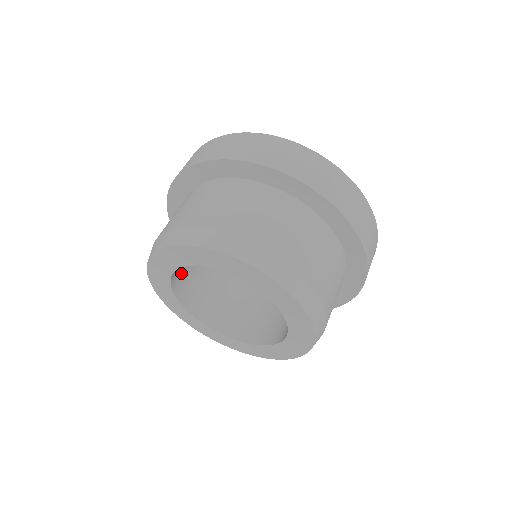
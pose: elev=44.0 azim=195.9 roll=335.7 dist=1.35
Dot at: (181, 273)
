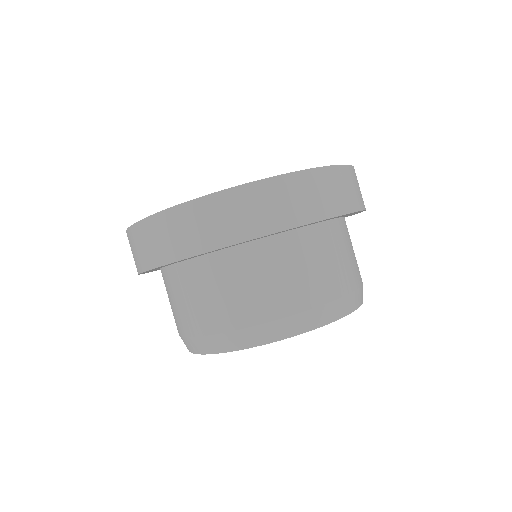
Dot at: occluded
